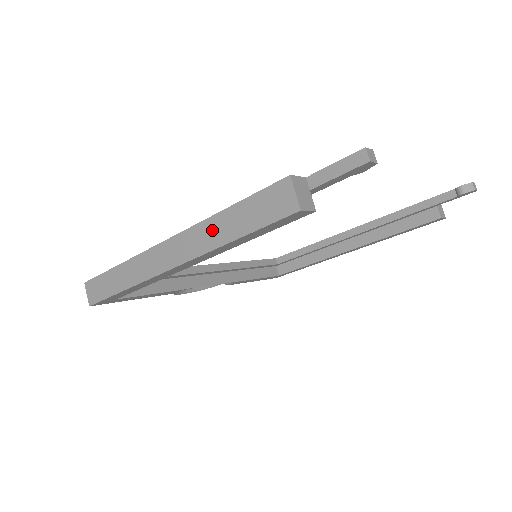
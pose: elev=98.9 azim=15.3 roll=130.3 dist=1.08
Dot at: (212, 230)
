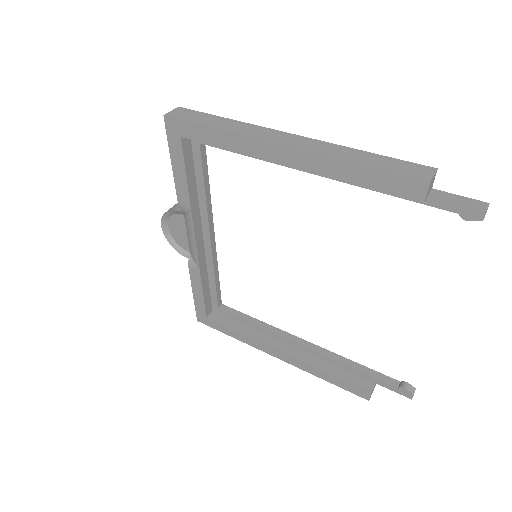
Dot at: (343, 151)
